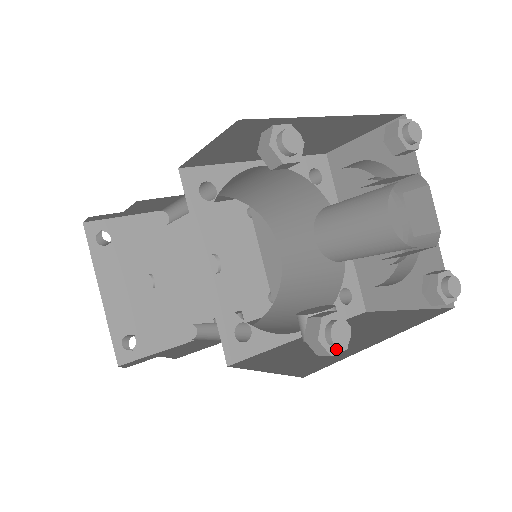
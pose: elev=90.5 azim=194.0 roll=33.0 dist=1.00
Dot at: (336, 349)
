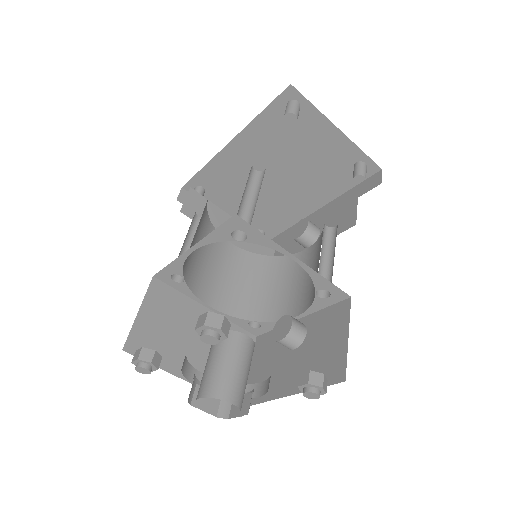
Dot at: occluded
